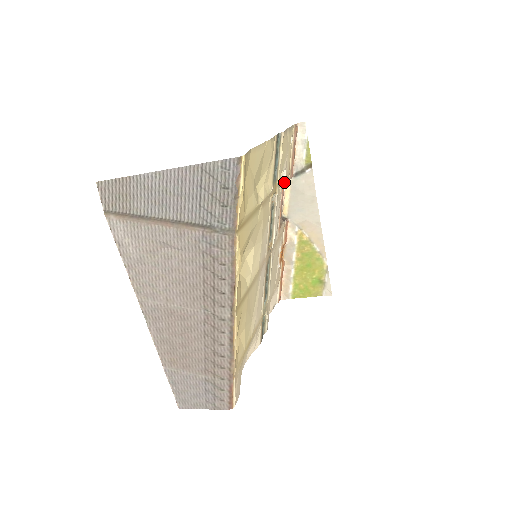
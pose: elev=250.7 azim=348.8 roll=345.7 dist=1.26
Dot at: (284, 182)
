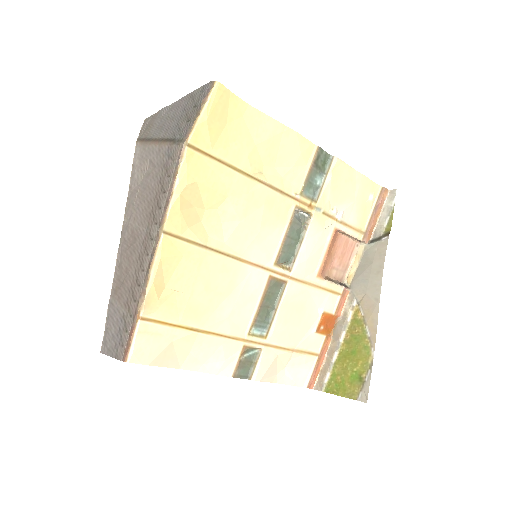
Dot at: (342, 229)
